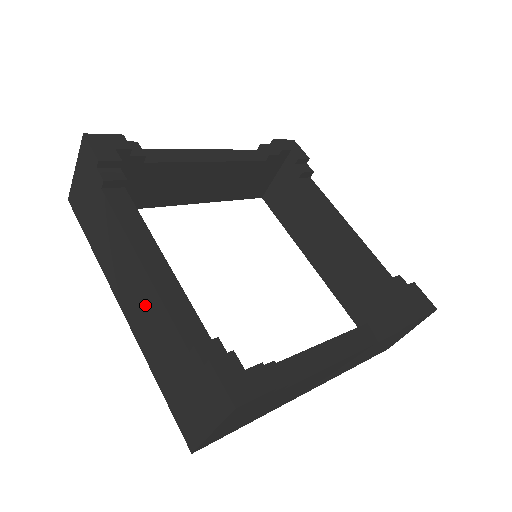
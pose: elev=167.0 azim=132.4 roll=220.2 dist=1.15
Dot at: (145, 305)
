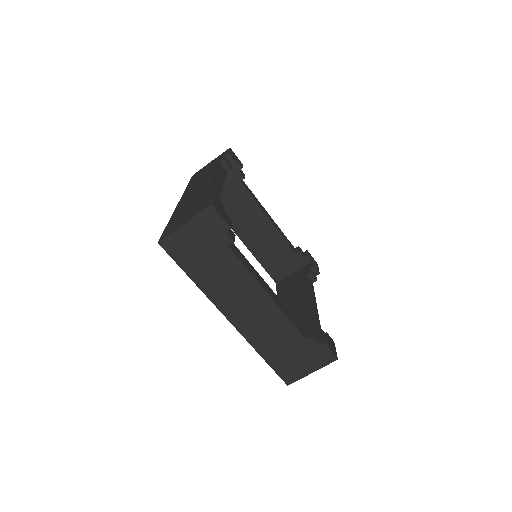
Dot at: (265, 318)
